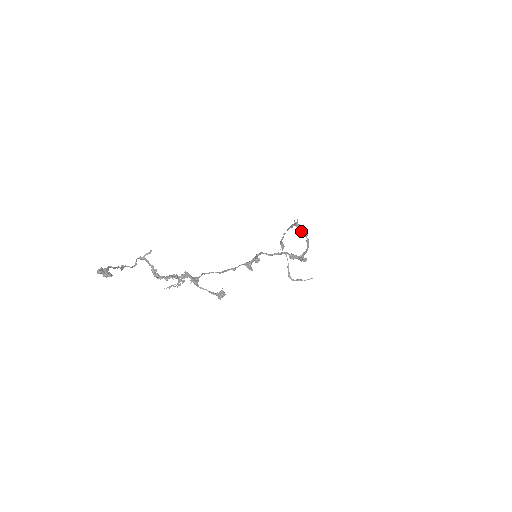
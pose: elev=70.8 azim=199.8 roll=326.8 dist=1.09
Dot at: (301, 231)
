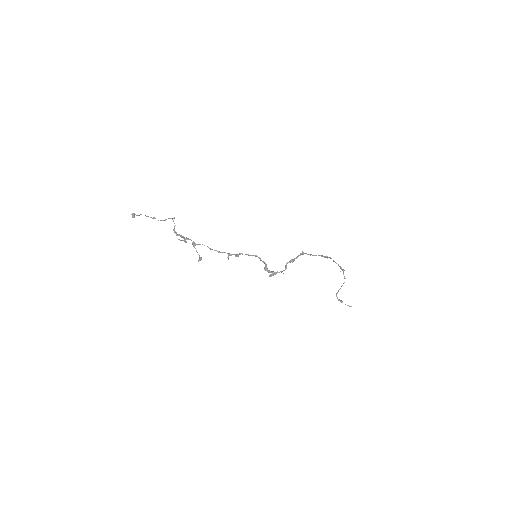
Dot at: (291, 259)
